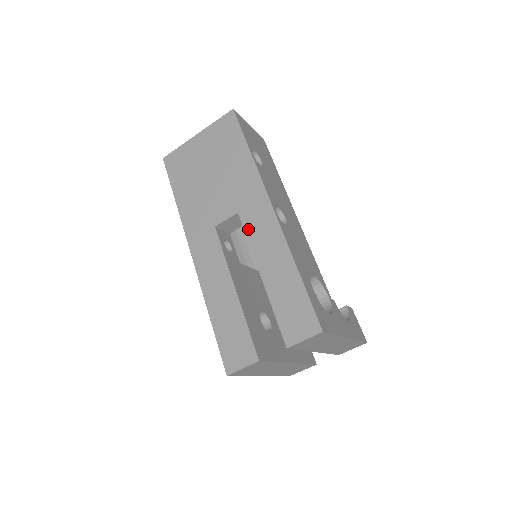
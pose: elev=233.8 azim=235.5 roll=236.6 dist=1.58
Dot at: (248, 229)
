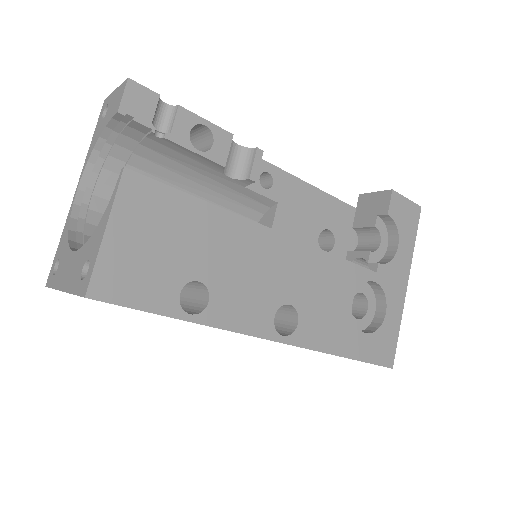
Dot at: occluded
